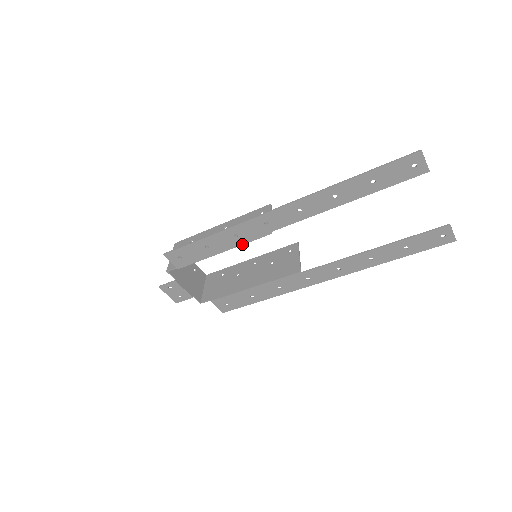
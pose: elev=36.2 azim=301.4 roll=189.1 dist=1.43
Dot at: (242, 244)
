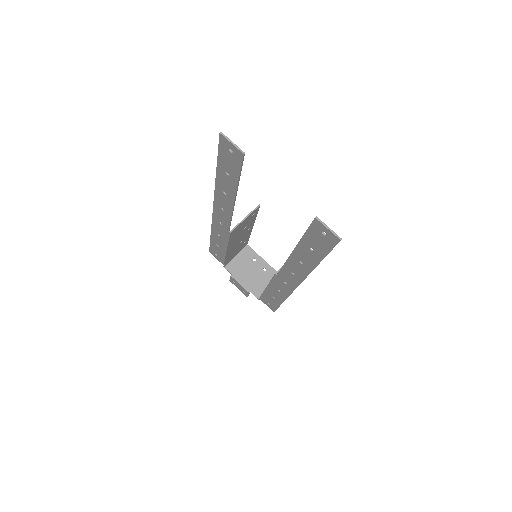
Dot at: (227, 243)
